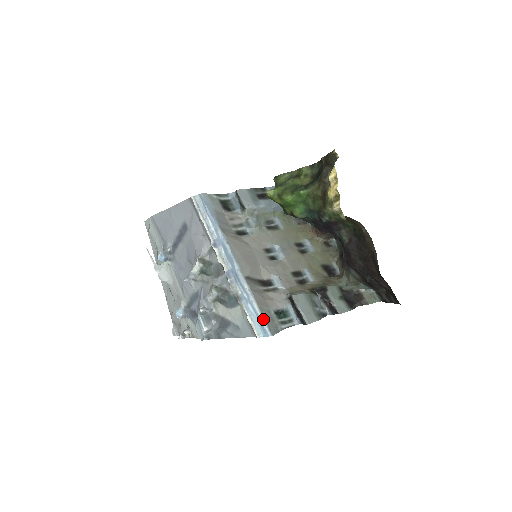
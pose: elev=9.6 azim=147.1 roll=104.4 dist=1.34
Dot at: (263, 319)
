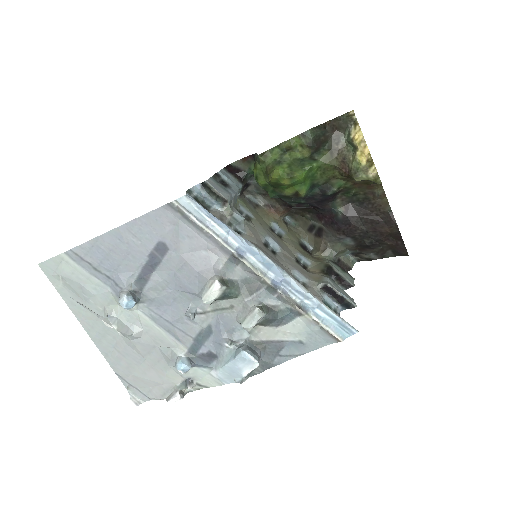
Dot at: (341, 319)
